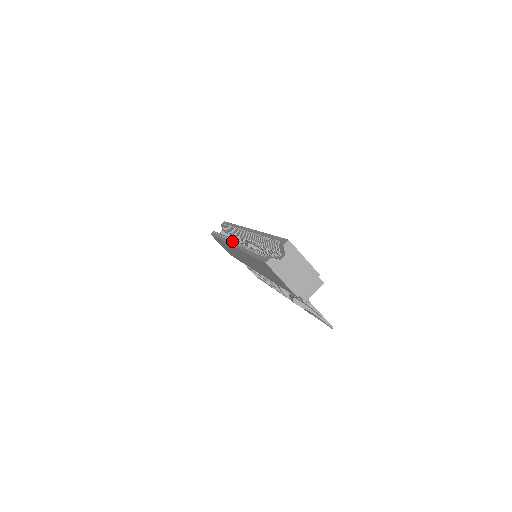
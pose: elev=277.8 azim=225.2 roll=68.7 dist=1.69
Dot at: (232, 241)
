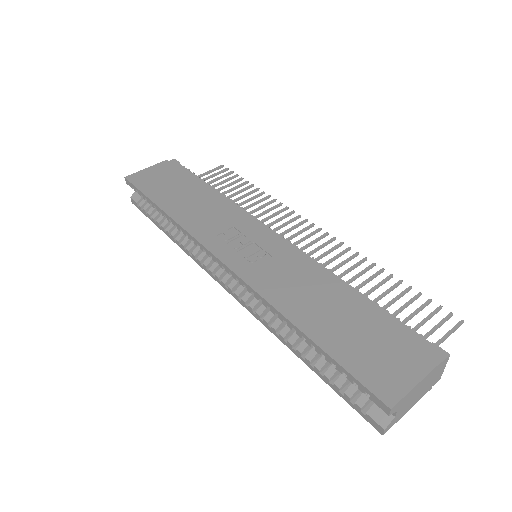
Dot at: (218, 280)
